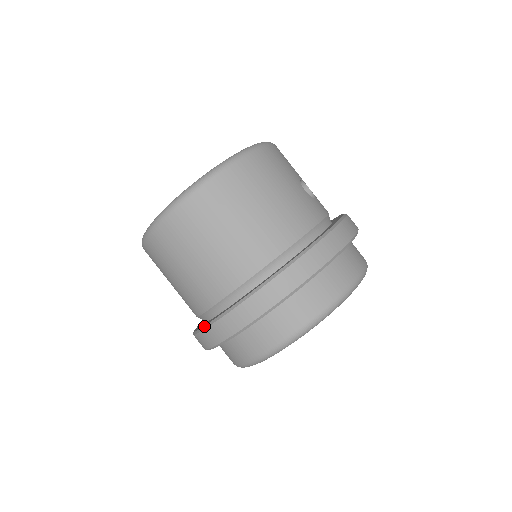
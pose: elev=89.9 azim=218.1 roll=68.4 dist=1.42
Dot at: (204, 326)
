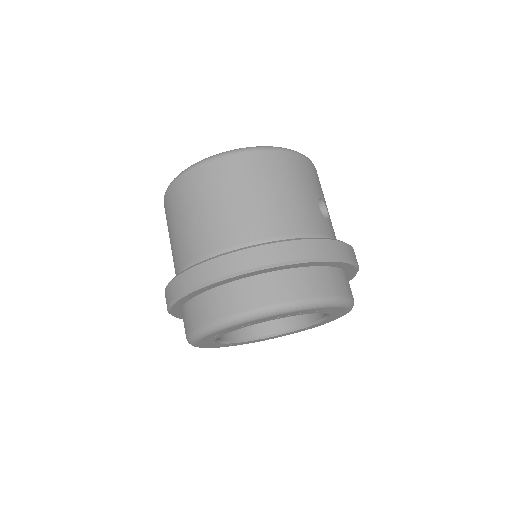
Dot at: (172, 279)
